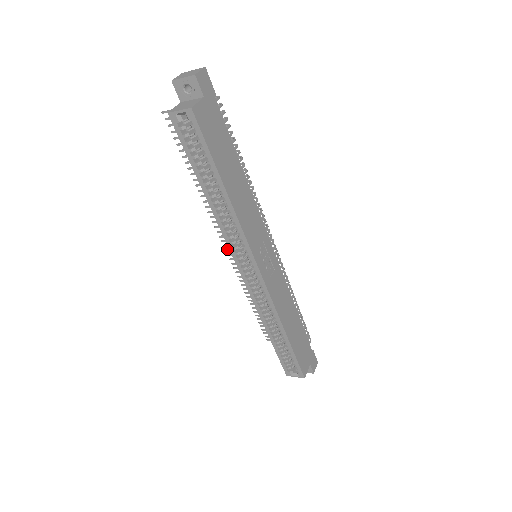
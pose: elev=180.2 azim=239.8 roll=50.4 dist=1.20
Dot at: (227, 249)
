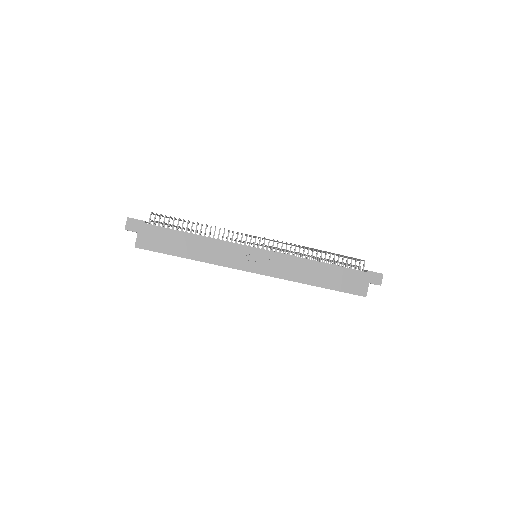
Dot at: occluded
